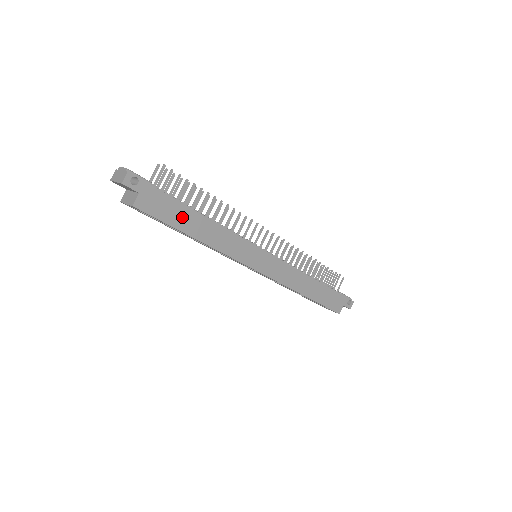
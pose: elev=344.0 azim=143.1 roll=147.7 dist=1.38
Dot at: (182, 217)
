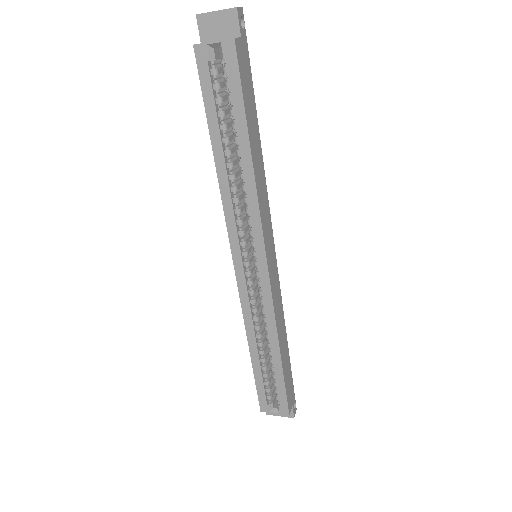
Dot at: (251, 114)
